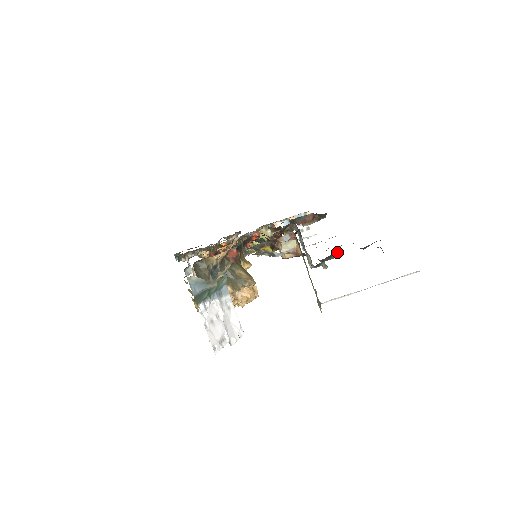
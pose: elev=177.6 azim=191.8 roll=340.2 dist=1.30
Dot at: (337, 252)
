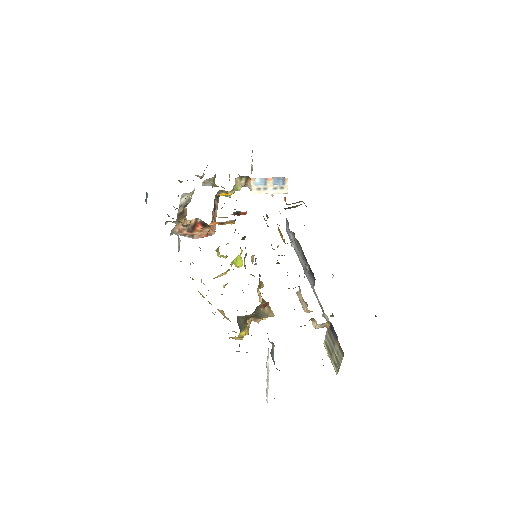
Dot at: occluded
